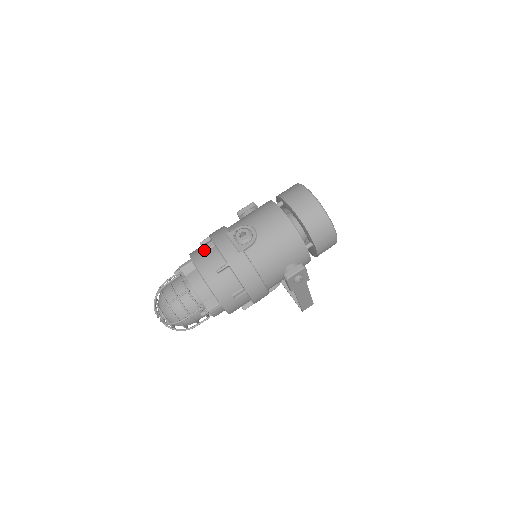
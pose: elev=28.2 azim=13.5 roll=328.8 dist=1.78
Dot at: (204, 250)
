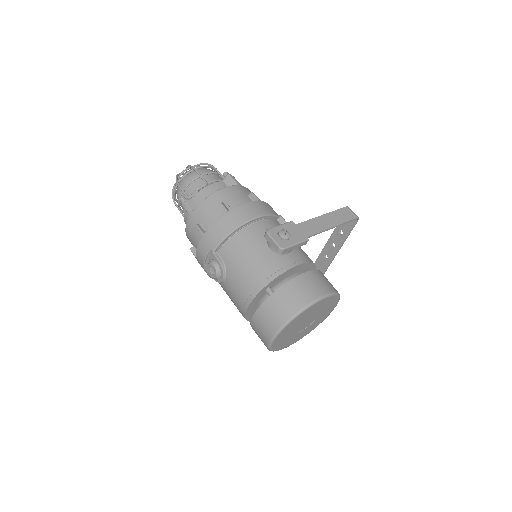
Dot at: (198, 226)
